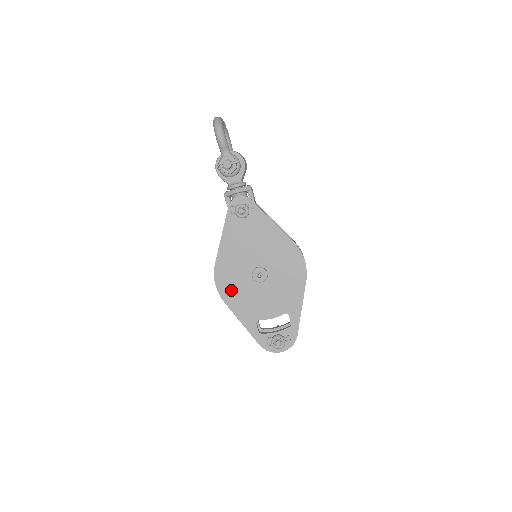
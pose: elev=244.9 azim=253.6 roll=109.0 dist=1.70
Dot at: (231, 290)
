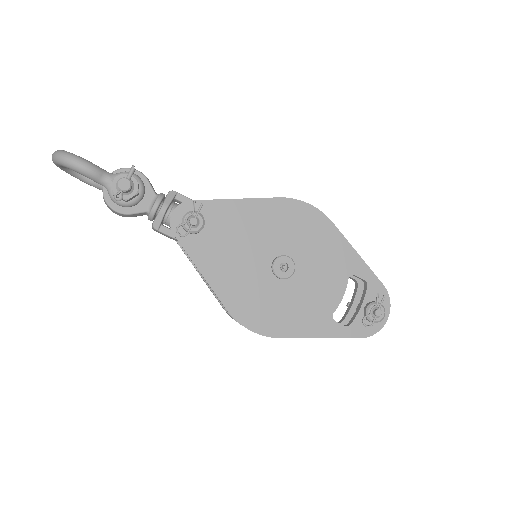
Dot at: (273, 317)
